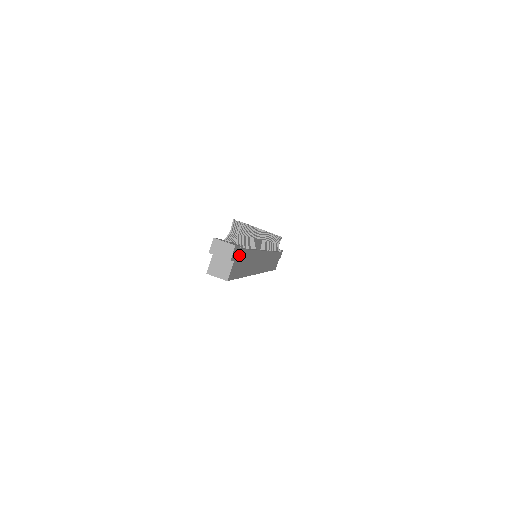
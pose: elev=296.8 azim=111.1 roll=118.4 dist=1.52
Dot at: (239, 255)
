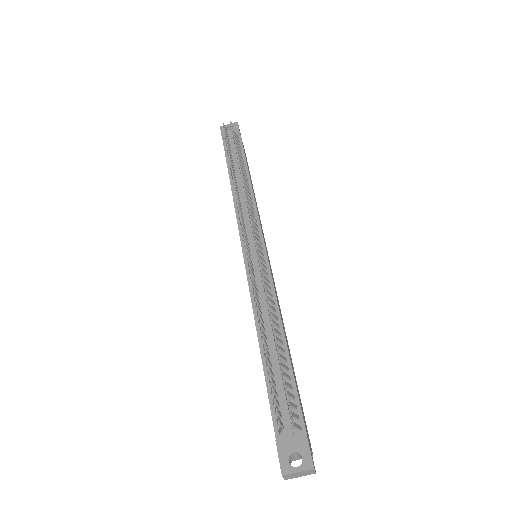
Dot at: (304, 424)
